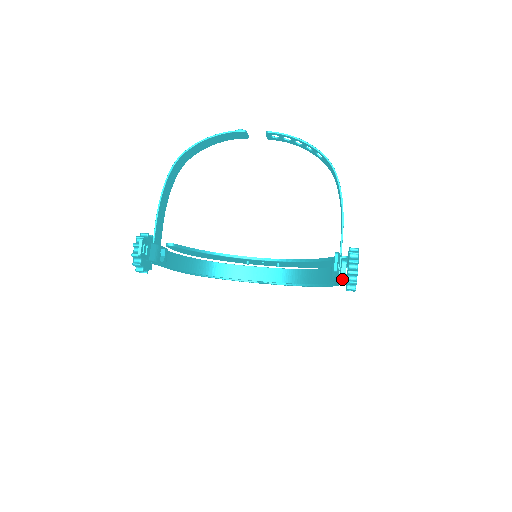
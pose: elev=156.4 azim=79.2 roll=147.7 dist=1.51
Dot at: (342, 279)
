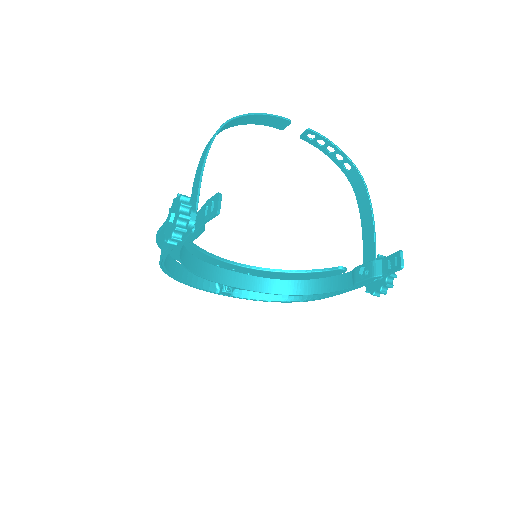
Dot at: (363, 285)
